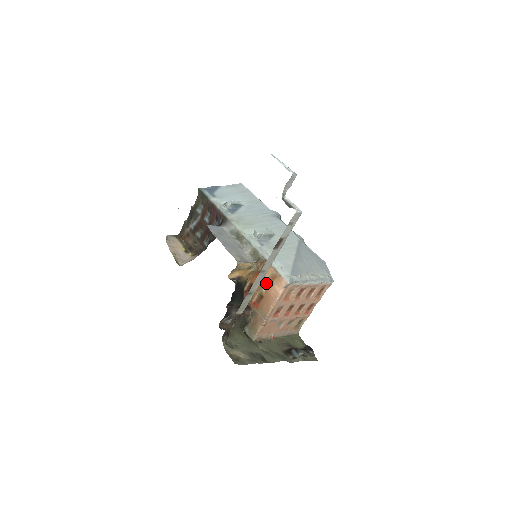
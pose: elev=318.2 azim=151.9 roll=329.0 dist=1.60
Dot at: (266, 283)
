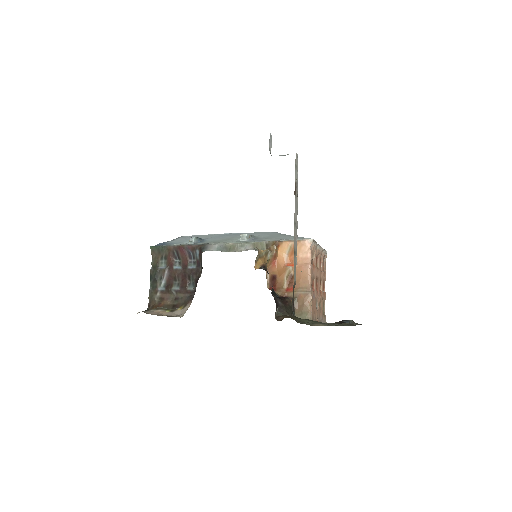
Dot at: (287, 262)
